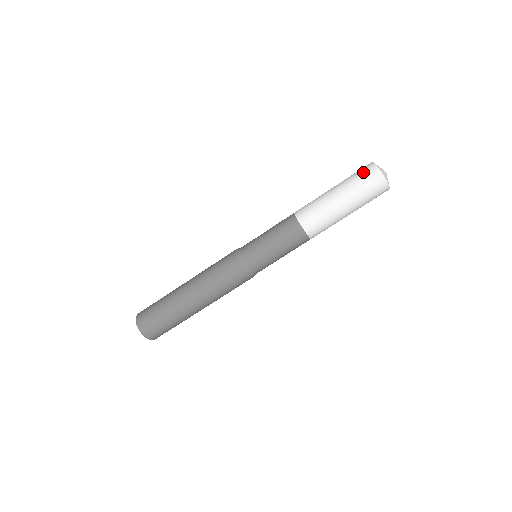
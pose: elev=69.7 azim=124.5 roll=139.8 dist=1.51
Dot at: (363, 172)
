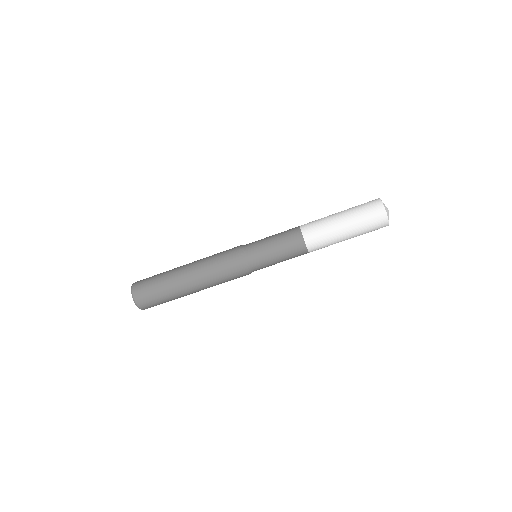
Dot at: (372, 211)
